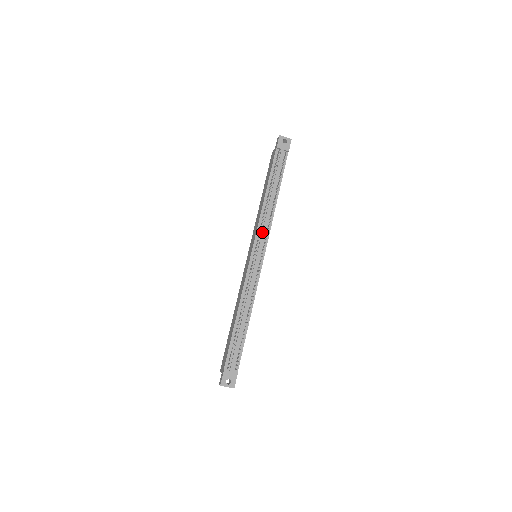
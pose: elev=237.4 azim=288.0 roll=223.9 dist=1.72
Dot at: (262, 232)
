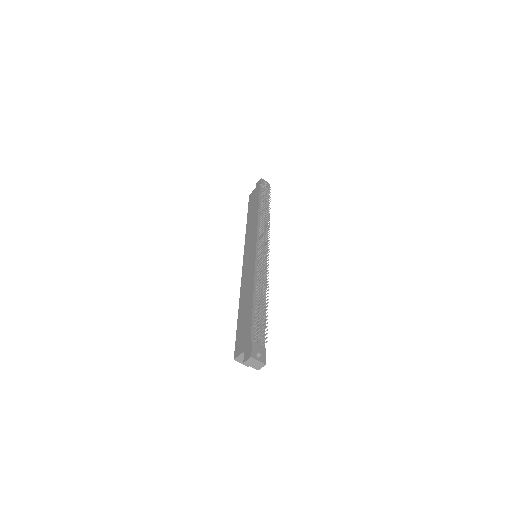
Dot at: occluded
